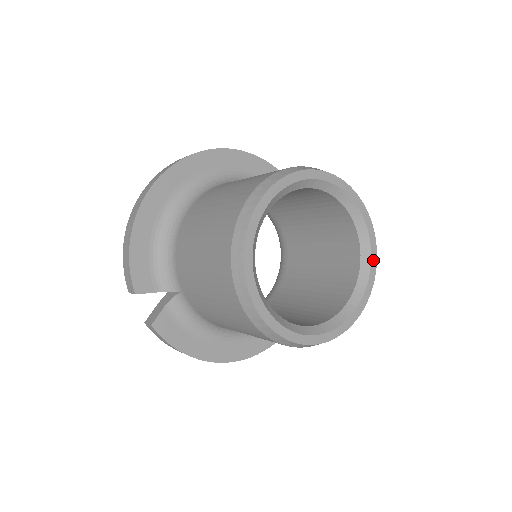
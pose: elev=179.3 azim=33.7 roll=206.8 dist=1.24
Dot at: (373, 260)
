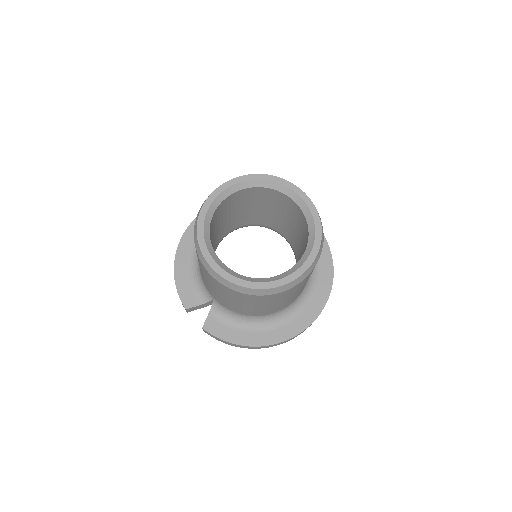
Dot at: (315, 217)
